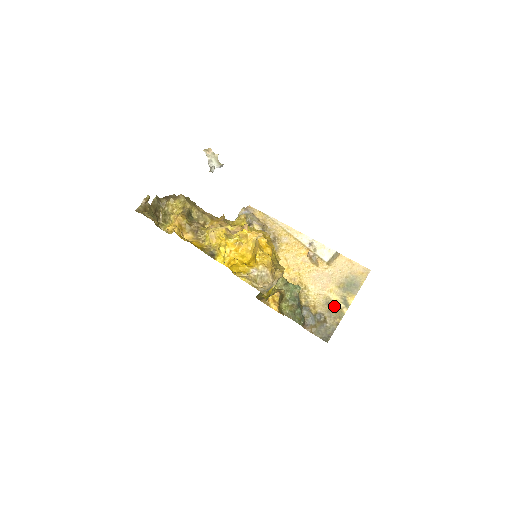
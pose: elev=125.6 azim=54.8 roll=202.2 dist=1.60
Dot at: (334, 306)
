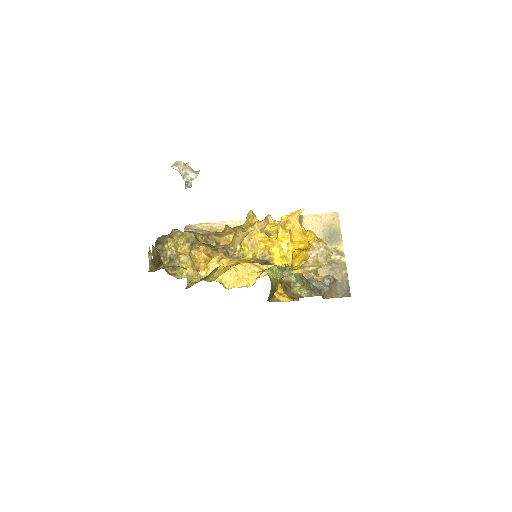
Dot at: (332, 262)
